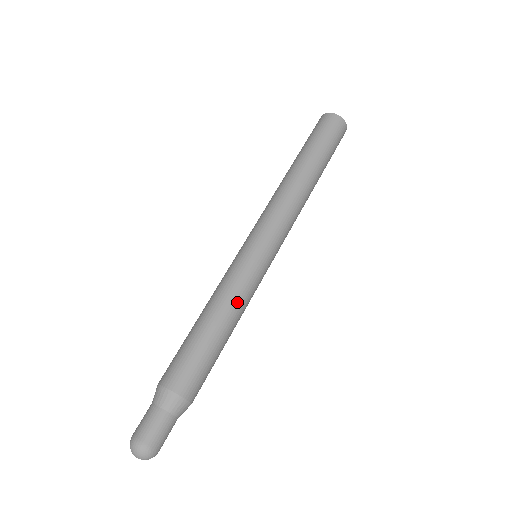
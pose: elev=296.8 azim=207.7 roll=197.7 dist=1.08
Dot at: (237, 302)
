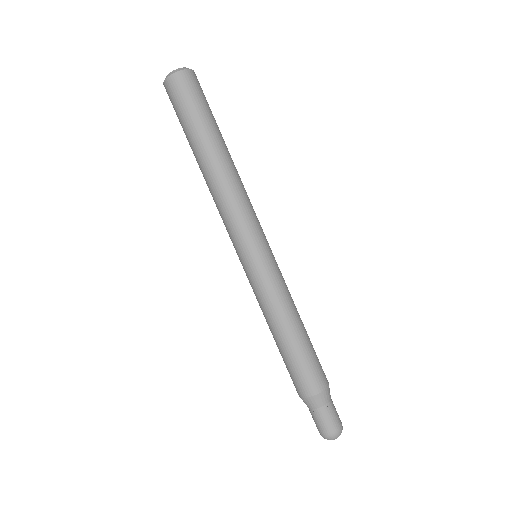
Dot at: (279, 308)
